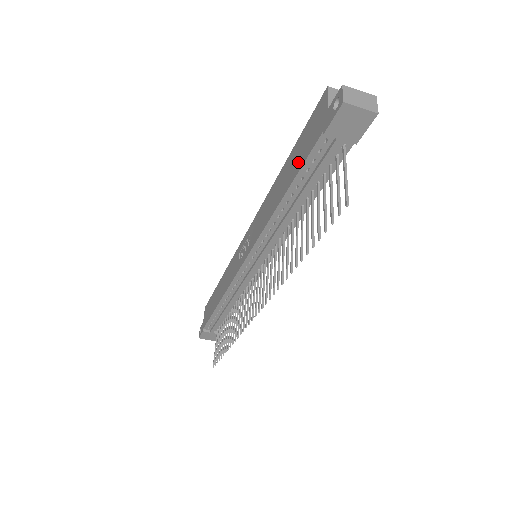
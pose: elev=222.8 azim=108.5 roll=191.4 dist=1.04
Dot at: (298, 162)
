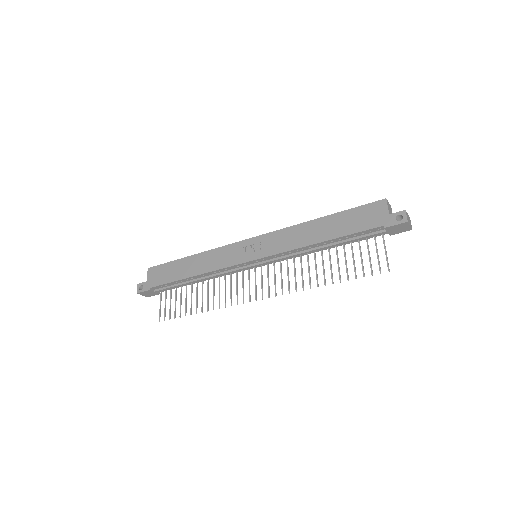
Dot at: (349, 227)
